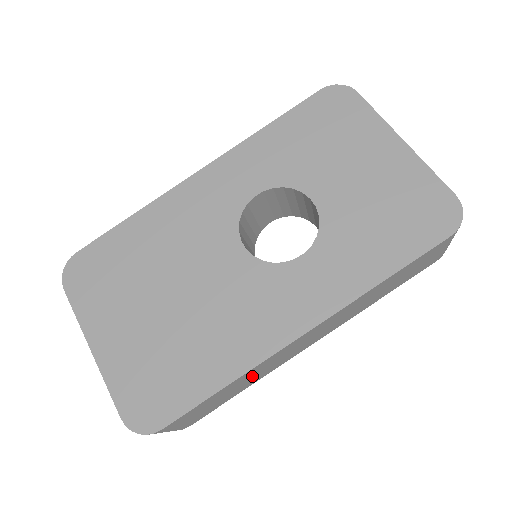
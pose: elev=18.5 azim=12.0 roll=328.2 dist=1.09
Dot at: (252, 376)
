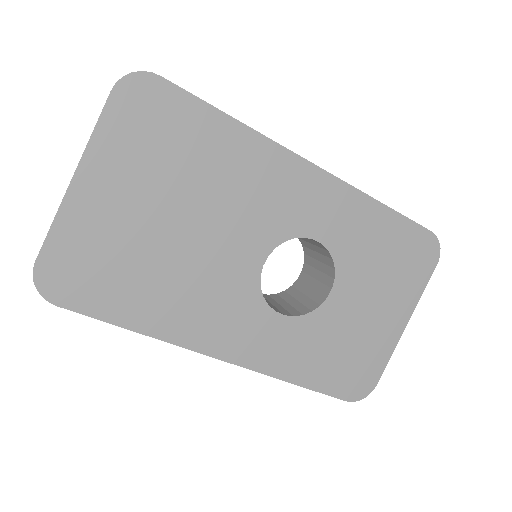
Dot at: occluded
